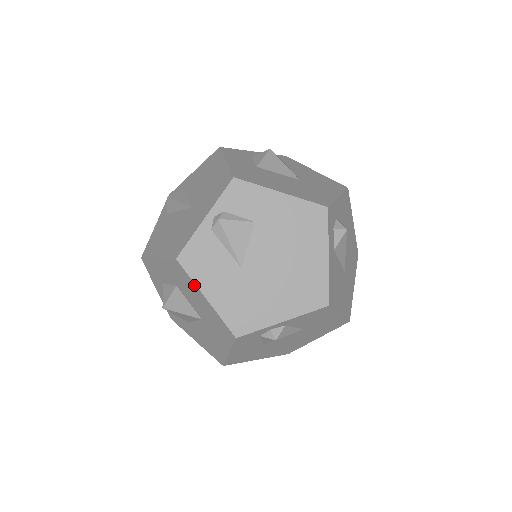
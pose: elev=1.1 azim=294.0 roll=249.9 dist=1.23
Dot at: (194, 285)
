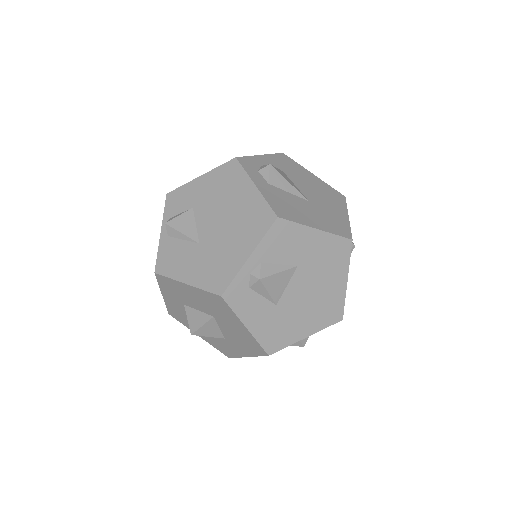
Dot at: (175, 282)
